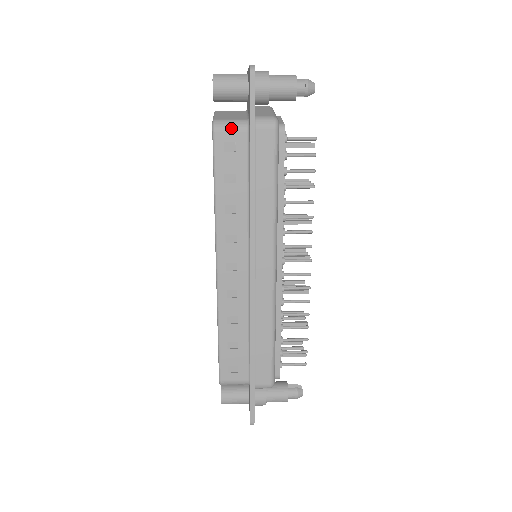
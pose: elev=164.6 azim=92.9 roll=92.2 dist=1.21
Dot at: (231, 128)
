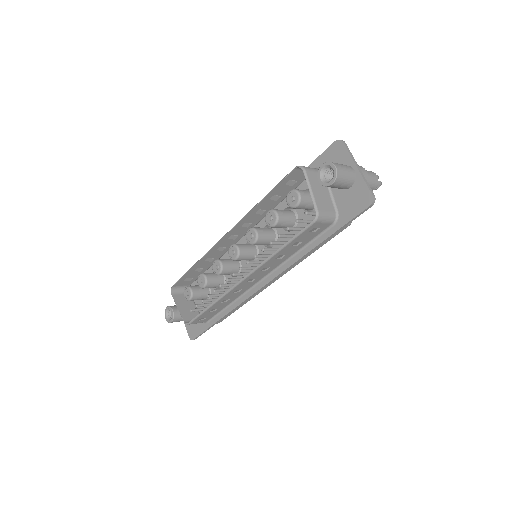
Dot at: (325, 221)
